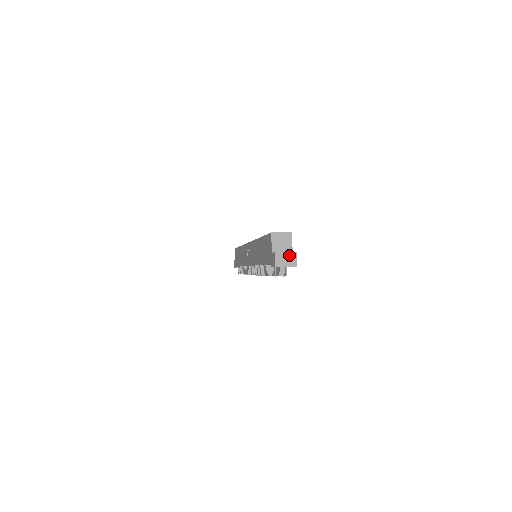
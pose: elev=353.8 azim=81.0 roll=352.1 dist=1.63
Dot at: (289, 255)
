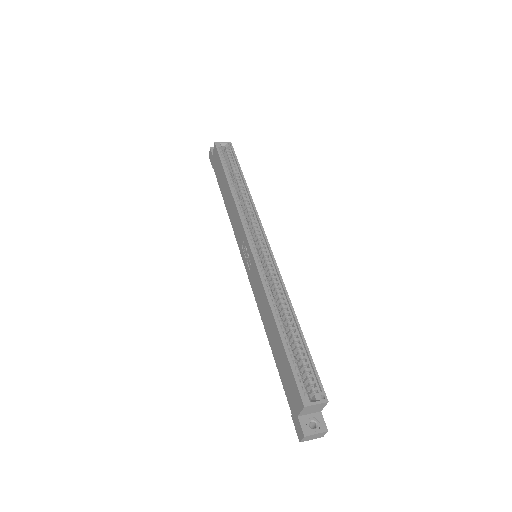
Dot at: (319, 434)
